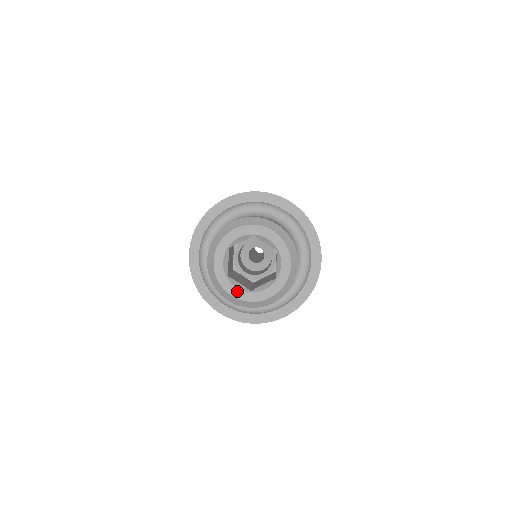
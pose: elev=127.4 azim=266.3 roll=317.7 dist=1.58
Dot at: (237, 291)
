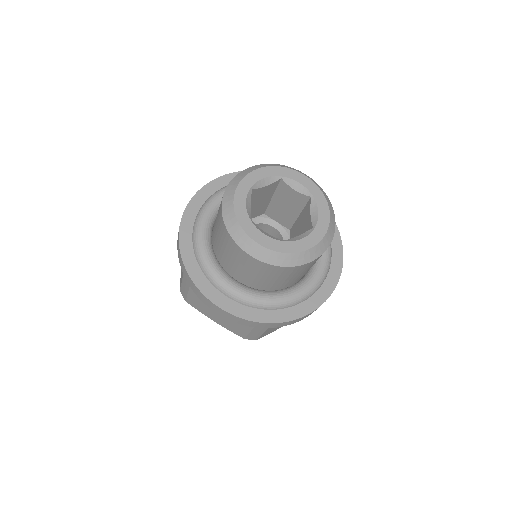
Dot at: (243, 205)
